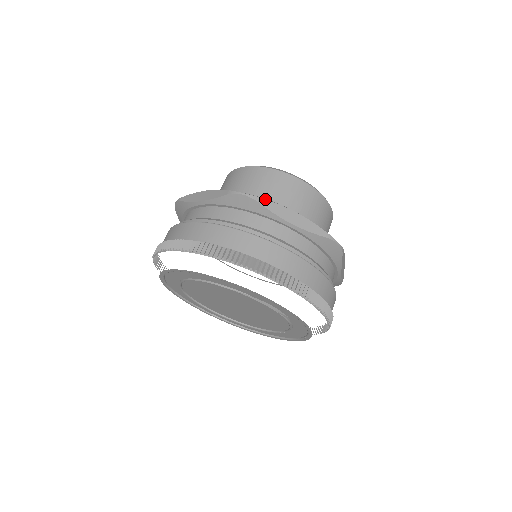
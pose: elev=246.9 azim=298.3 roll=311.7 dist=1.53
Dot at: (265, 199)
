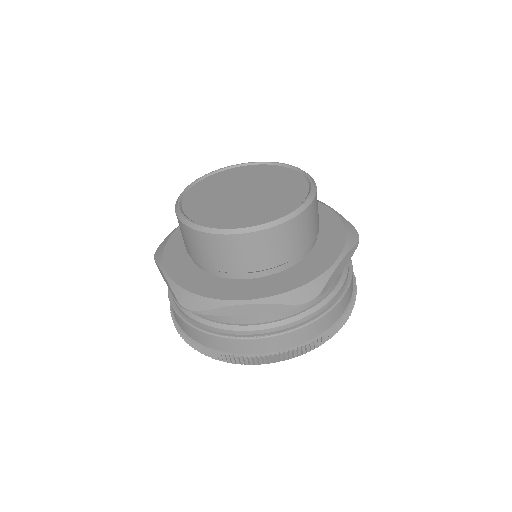
Dot at: (210, 309)
